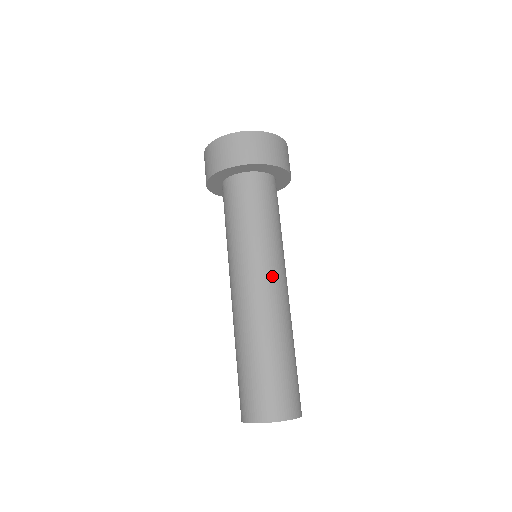
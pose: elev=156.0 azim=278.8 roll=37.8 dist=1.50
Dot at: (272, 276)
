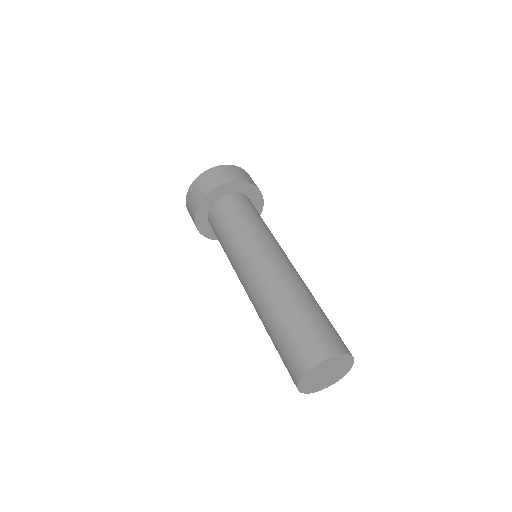
Dot at: occluded
